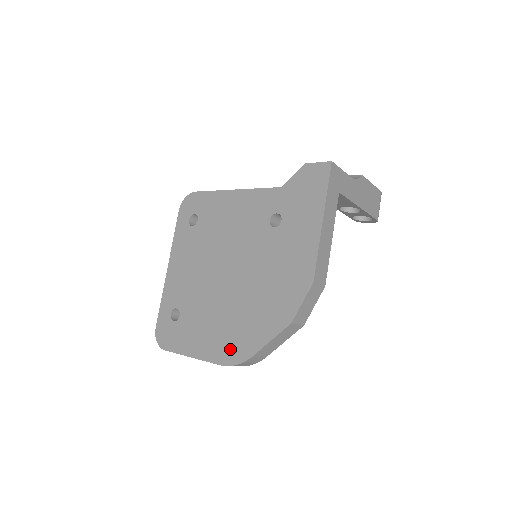
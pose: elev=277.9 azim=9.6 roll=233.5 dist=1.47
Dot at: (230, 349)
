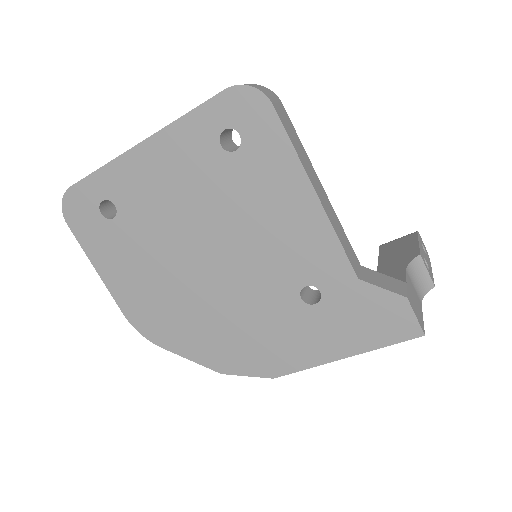
Dot at: (146, 318)
